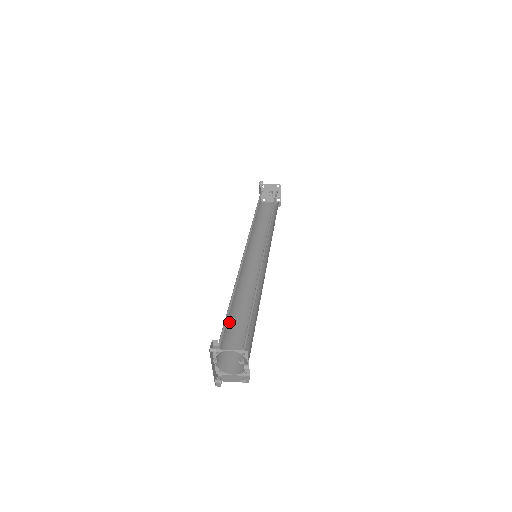
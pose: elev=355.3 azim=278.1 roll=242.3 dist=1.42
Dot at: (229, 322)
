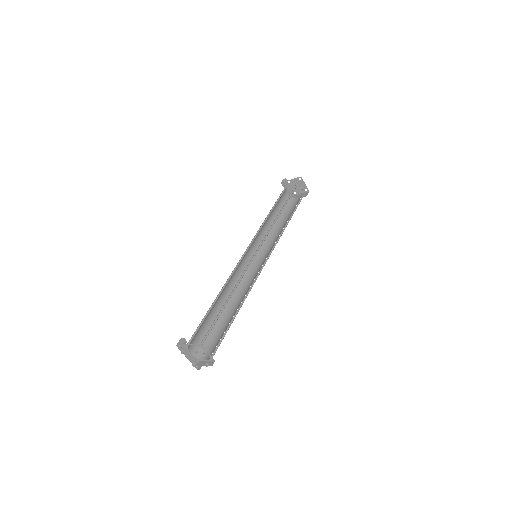
Dot at: occluded
